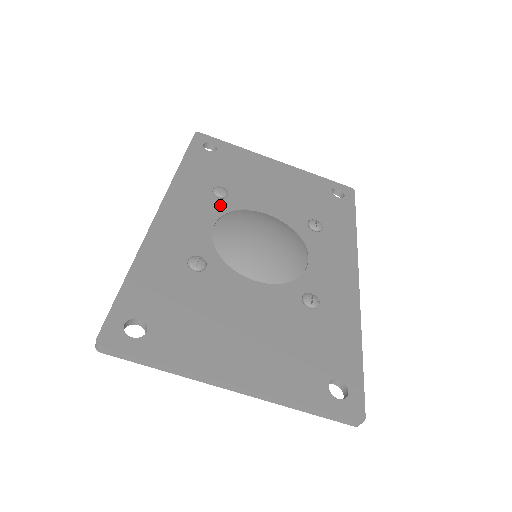
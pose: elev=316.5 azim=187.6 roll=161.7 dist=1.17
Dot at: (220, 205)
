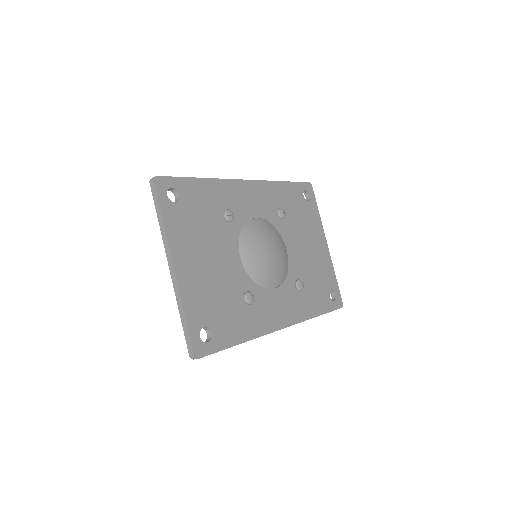
Dot at: (273, 217)
